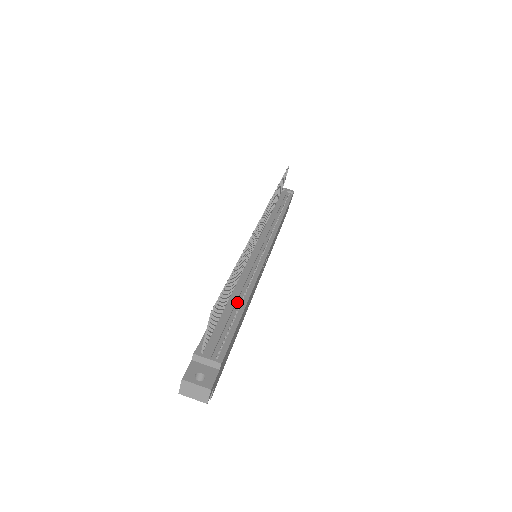
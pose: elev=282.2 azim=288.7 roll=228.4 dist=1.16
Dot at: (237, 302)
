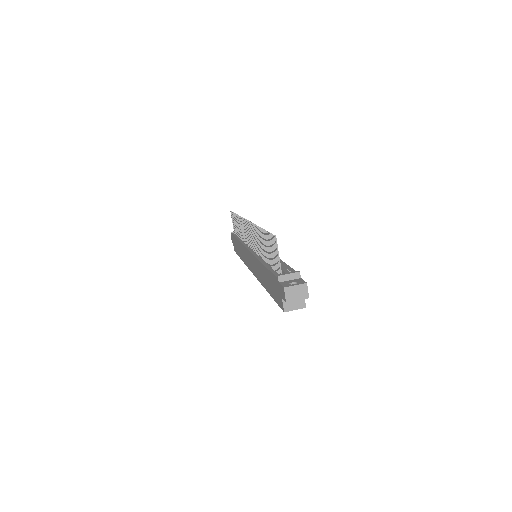
Dot at: occluded
